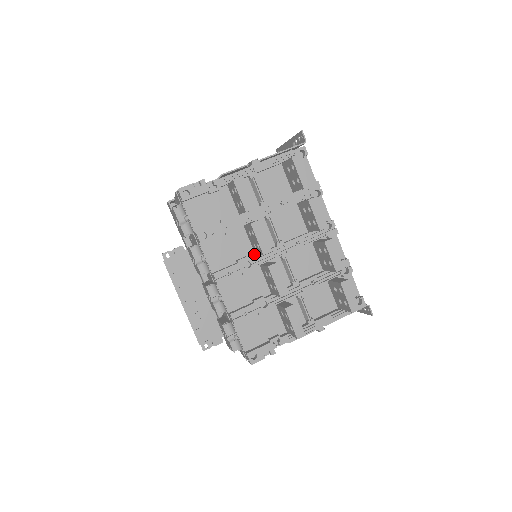
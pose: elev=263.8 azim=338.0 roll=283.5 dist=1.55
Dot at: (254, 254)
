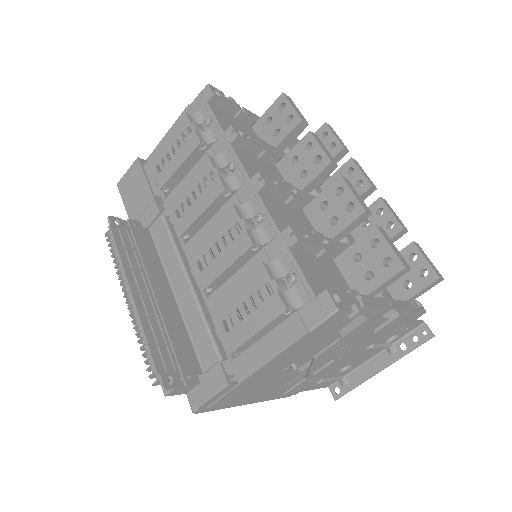
Dot at: occluded
